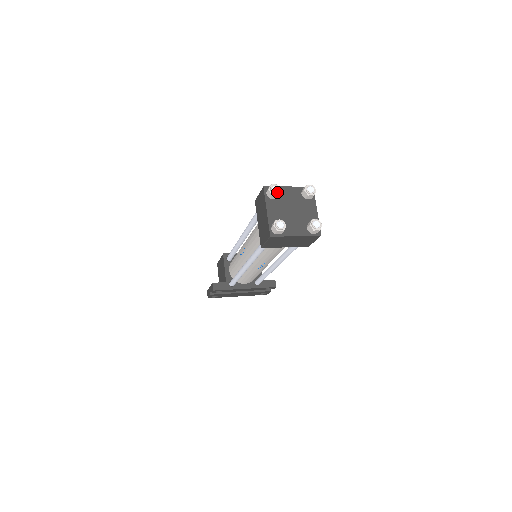
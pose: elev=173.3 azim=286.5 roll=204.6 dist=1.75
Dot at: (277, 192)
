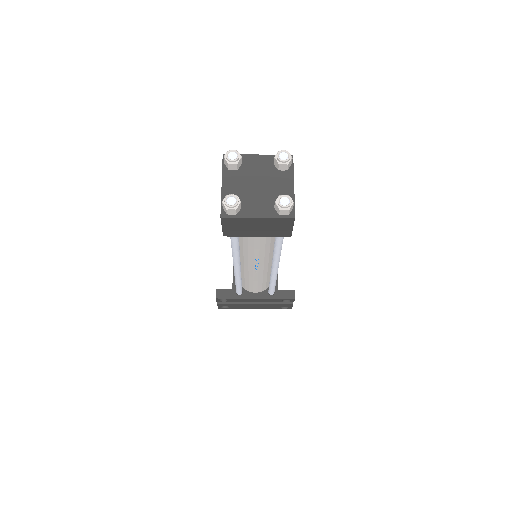
Dot at: (234, 159)
